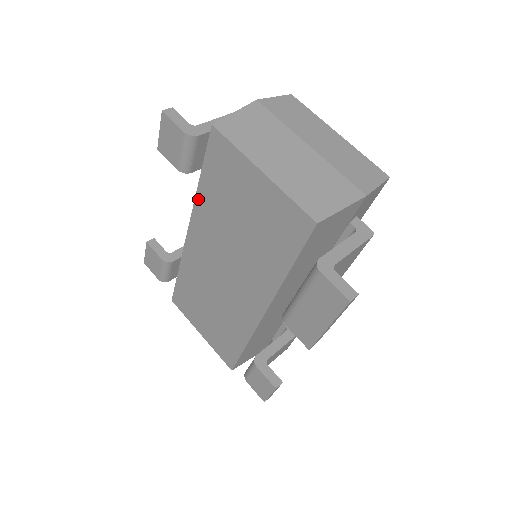
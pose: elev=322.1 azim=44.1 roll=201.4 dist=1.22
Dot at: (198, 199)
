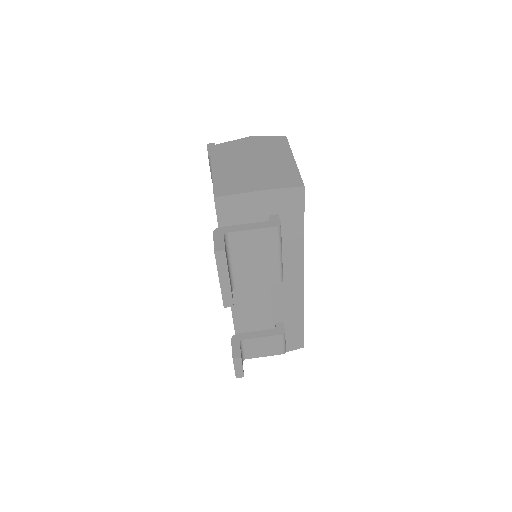
Dot at: occluded
